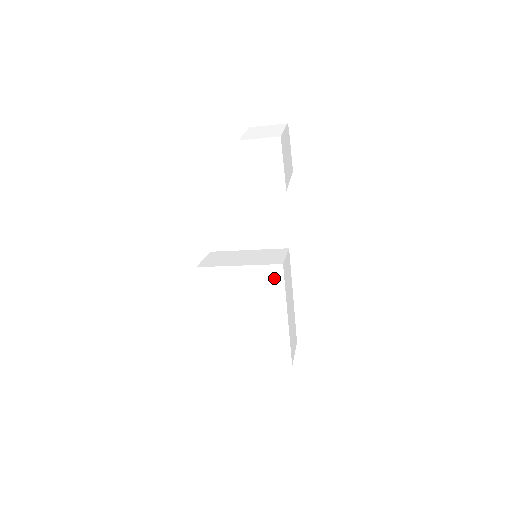
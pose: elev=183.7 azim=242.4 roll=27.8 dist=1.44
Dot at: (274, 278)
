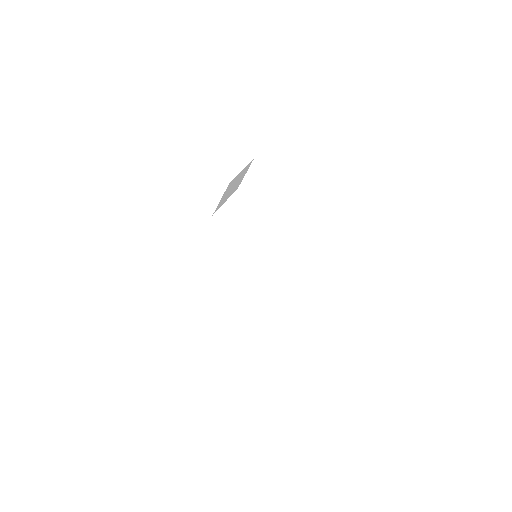
Dot at: (250, 265)
